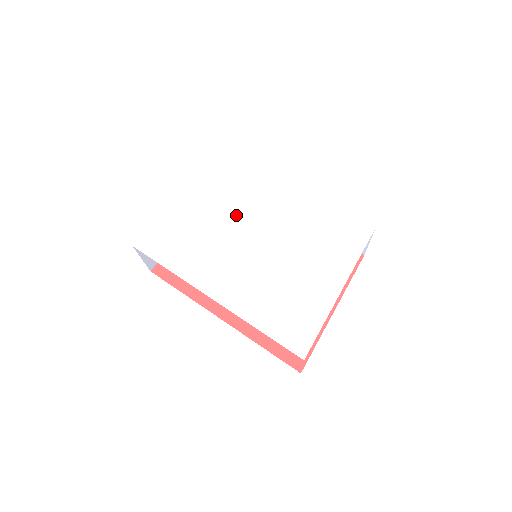
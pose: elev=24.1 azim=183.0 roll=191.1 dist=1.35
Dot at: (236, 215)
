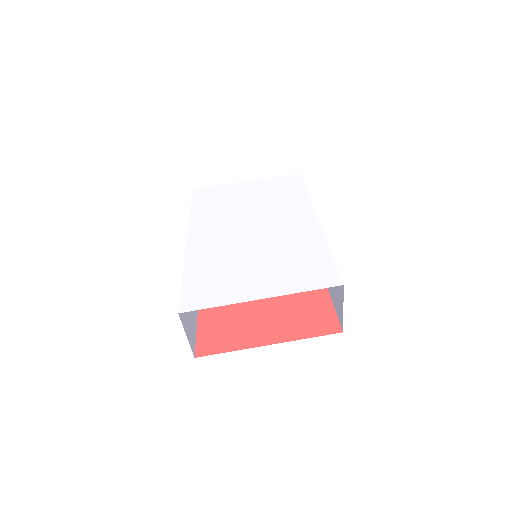
Dot at: (264, 212)
